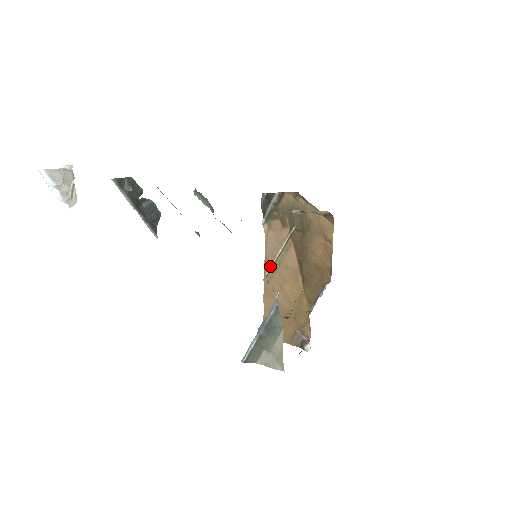
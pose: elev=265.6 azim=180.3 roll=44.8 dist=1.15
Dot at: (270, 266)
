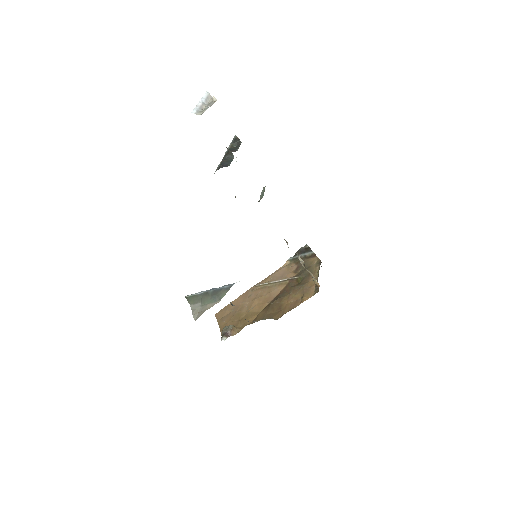
Dot at: (264, 283)
